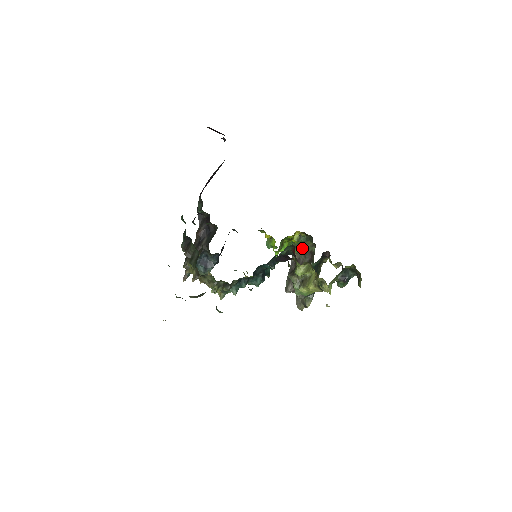
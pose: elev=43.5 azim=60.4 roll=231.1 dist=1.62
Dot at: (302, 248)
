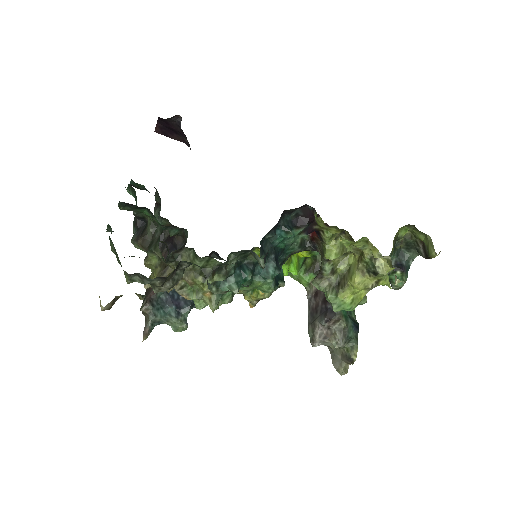
Dot at: (318, 268)
